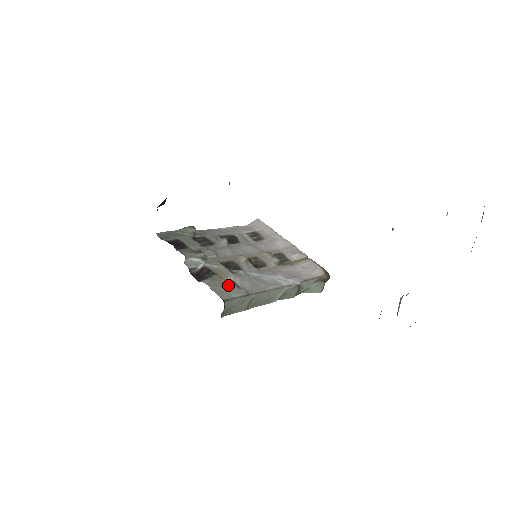
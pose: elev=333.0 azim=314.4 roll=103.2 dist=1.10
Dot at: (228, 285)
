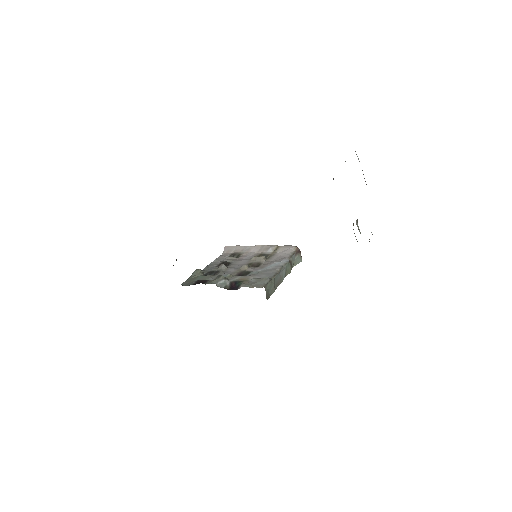
Dot at: (255, 281)
